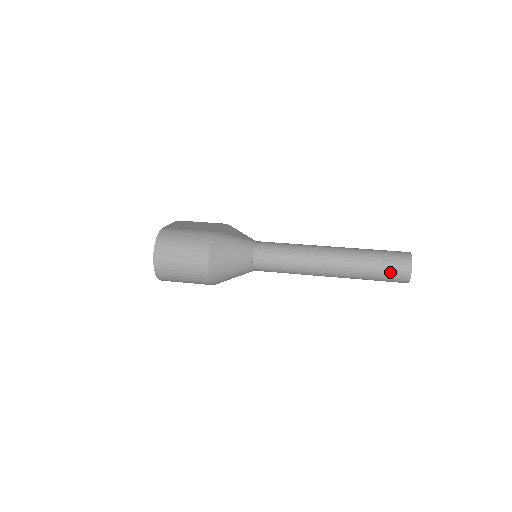
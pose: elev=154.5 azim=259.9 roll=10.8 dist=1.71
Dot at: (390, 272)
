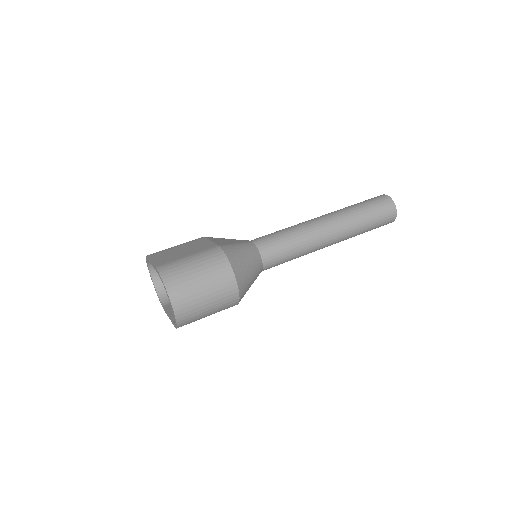
Dot at: (381, 218)
